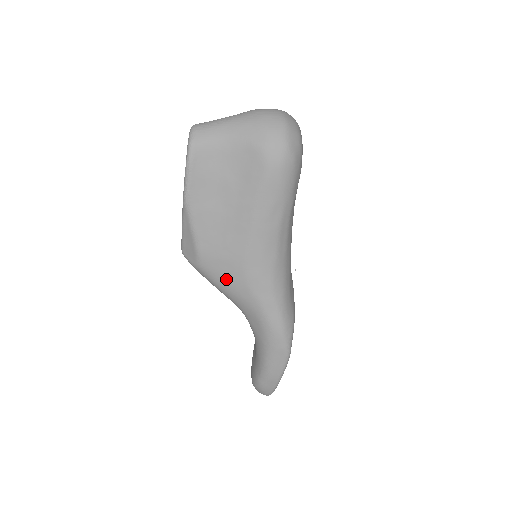
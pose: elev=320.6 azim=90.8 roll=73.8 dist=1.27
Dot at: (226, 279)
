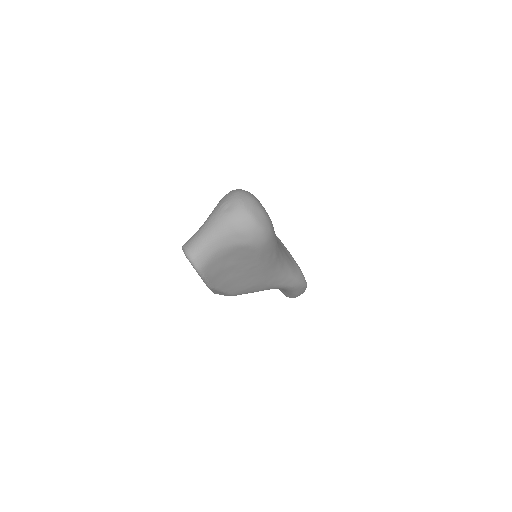
Dot at: (255, 291)
